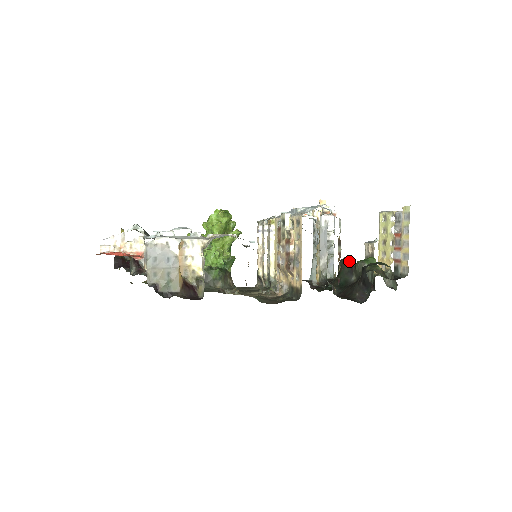
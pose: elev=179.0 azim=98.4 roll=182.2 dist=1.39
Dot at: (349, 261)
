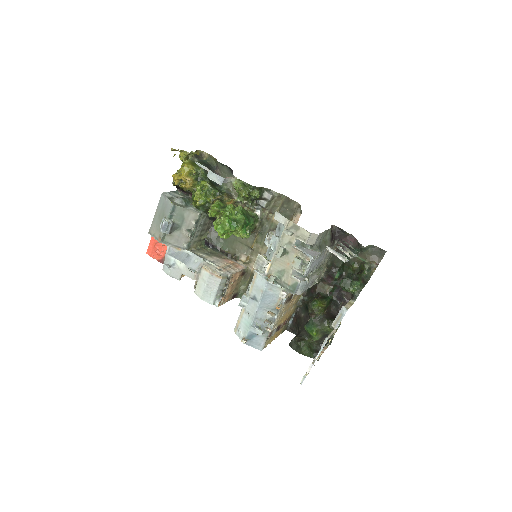
Dot at: (310, 313)
